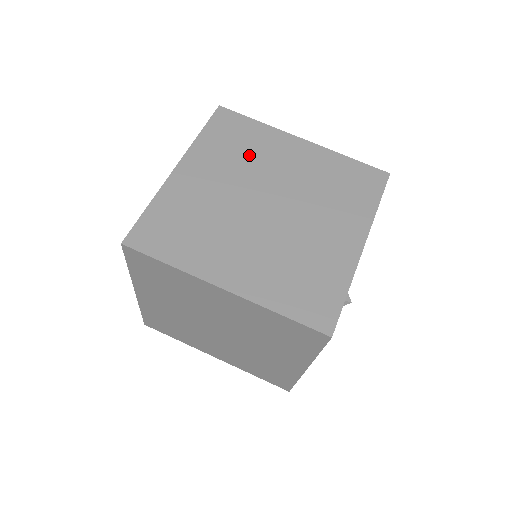
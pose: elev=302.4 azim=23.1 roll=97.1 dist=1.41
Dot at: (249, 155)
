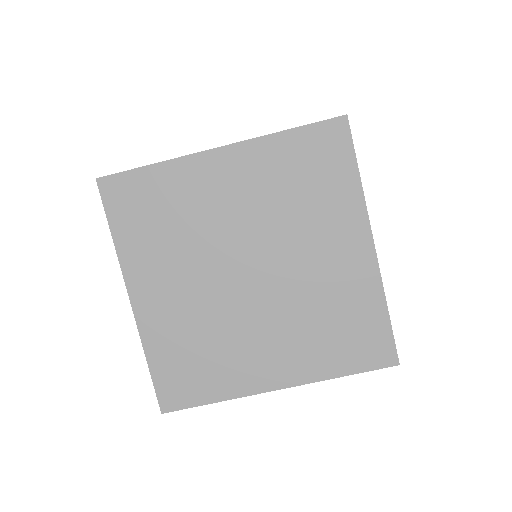
Dot at: (299, 206)
